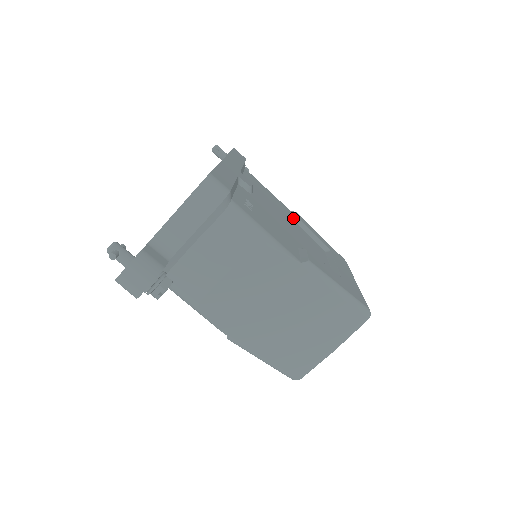
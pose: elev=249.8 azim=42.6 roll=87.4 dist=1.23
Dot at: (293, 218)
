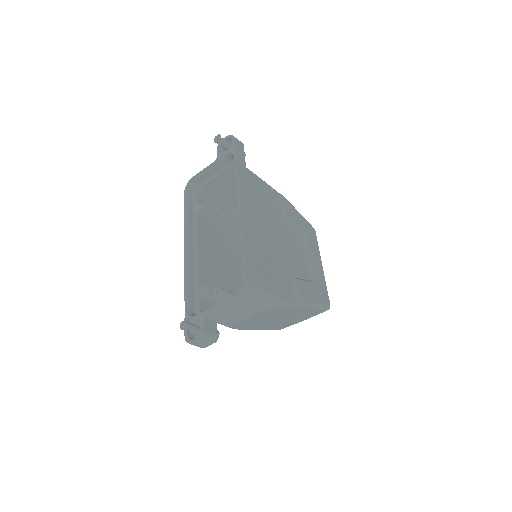
Dot at: (282, 212)
